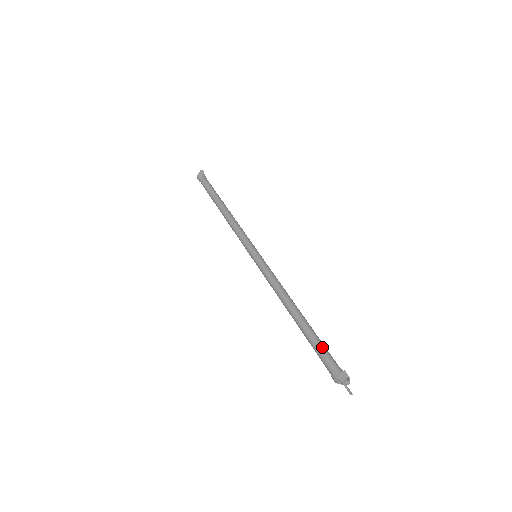
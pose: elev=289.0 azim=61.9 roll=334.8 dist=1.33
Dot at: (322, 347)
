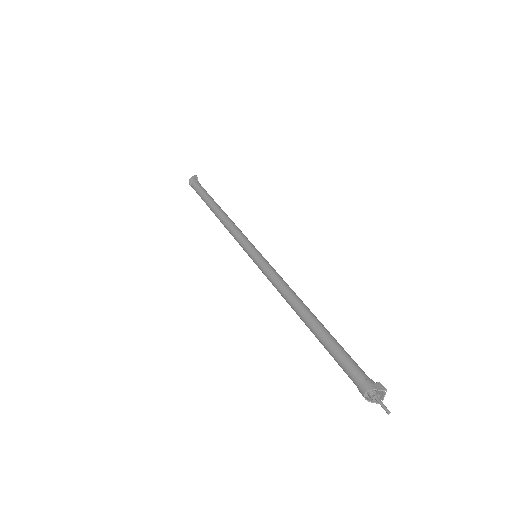
Dot at: (346, 353)
